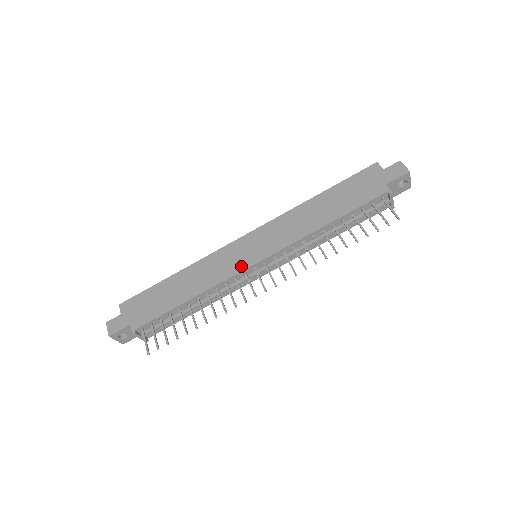
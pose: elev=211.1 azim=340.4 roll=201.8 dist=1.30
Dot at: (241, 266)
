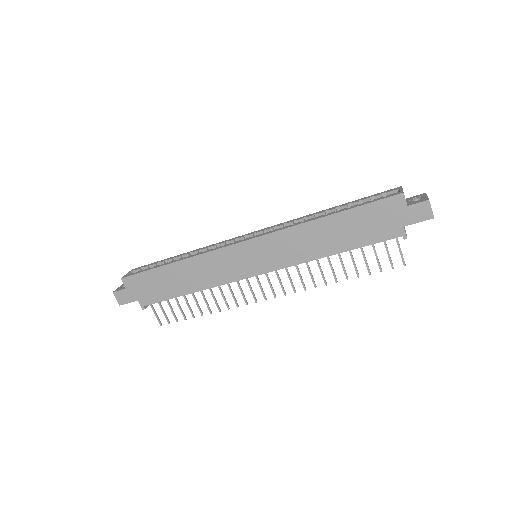
Dot at: (242, 274)
